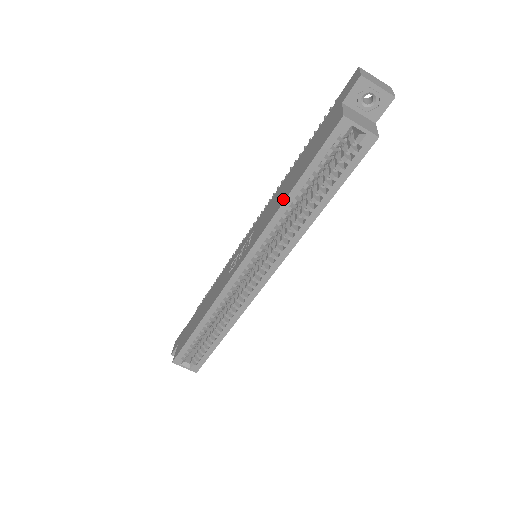
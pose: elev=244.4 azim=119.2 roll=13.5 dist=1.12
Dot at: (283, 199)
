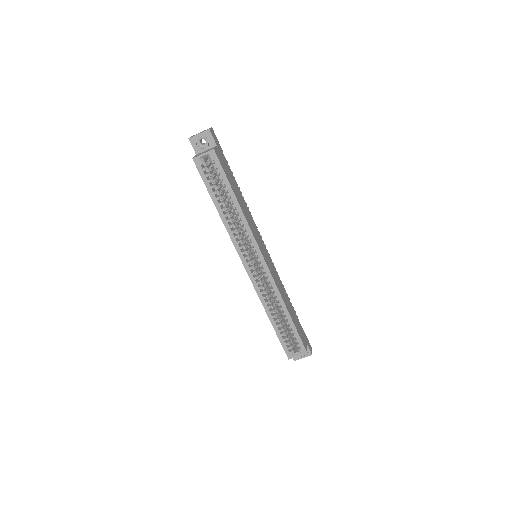
Dot at: (220, 215)
